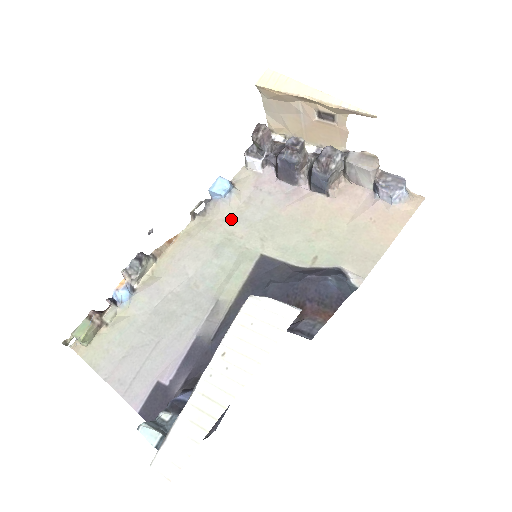
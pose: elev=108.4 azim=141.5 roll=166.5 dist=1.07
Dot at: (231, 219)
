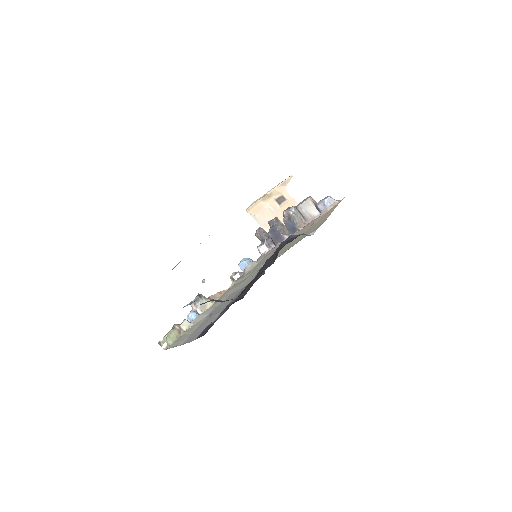
Dot at: (252, 269)
